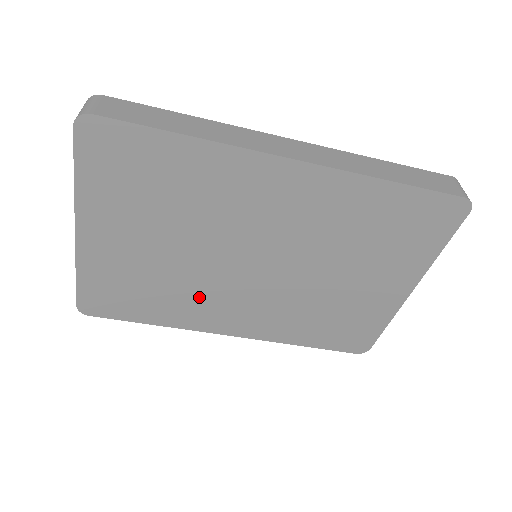
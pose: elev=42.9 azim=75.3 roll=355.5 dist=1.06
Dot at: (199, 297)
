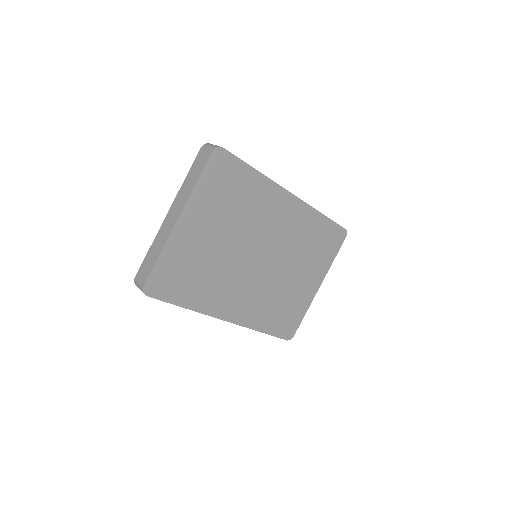
Dot at: (222, 283)
